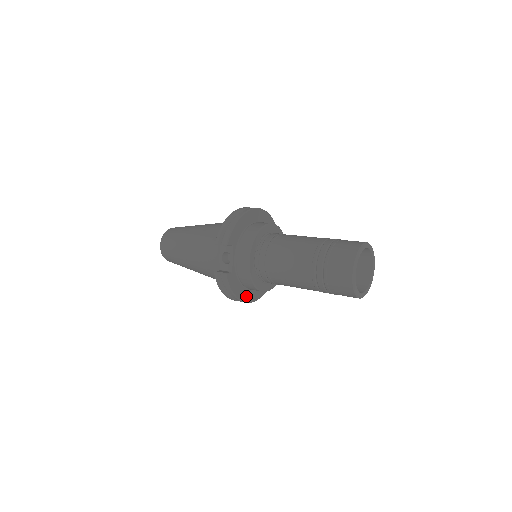
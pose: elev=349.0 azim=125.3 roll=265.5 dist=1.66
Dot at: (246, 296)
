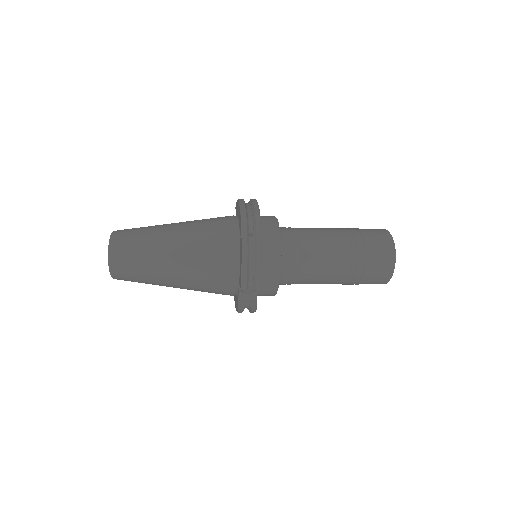
Dot at: occluded
